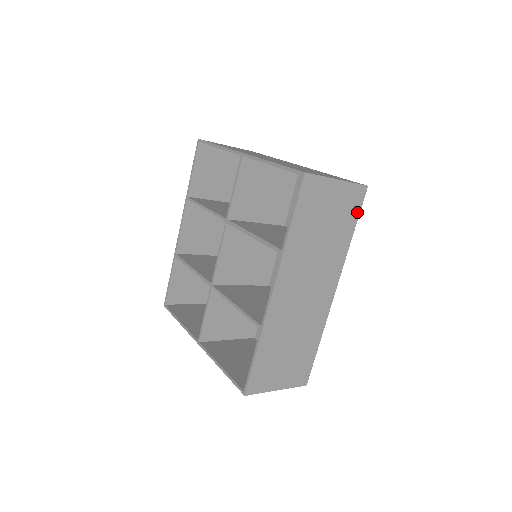
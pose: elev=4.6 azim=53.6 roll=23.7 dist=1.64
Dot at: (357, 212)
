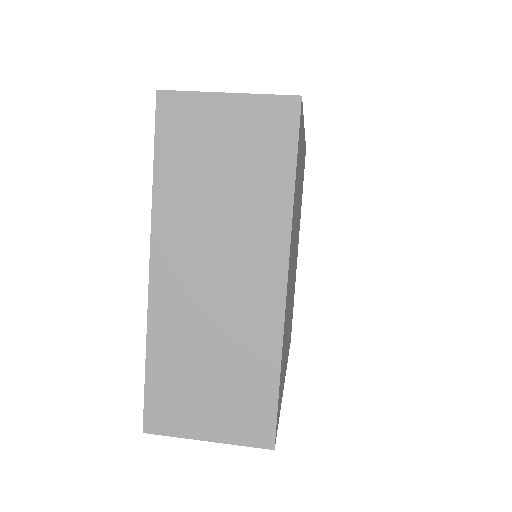
Dot at: occluded
